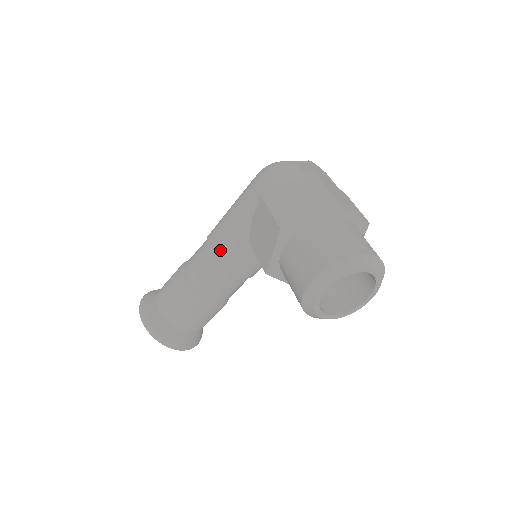
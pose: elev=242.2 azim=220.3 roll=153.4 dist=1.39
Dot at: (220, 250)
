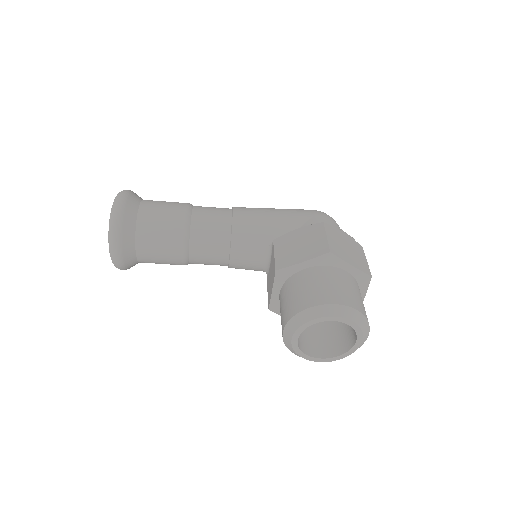
Dot at: (241, 224)
